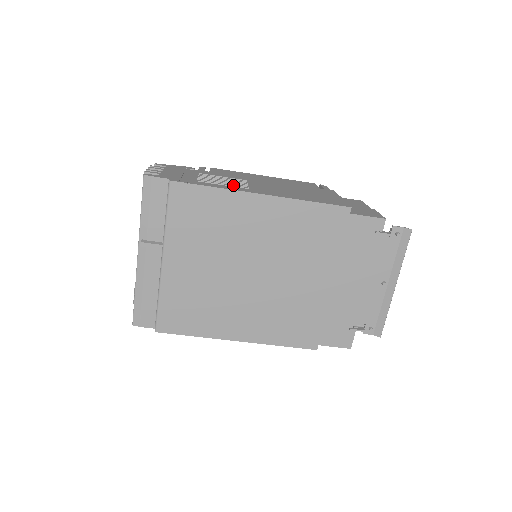
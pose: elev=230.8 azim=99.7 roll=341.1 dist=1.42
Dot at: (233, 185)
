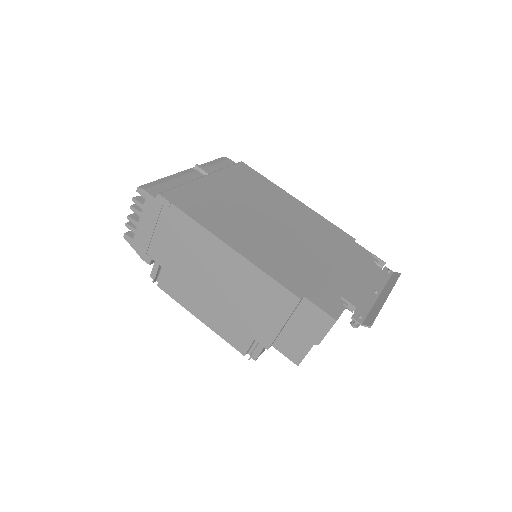
Dot at: occluded
